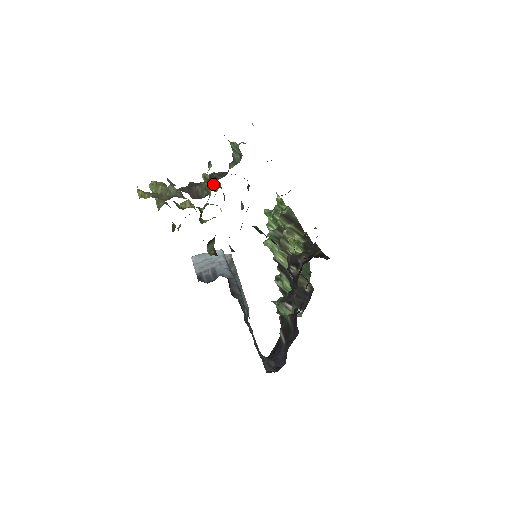
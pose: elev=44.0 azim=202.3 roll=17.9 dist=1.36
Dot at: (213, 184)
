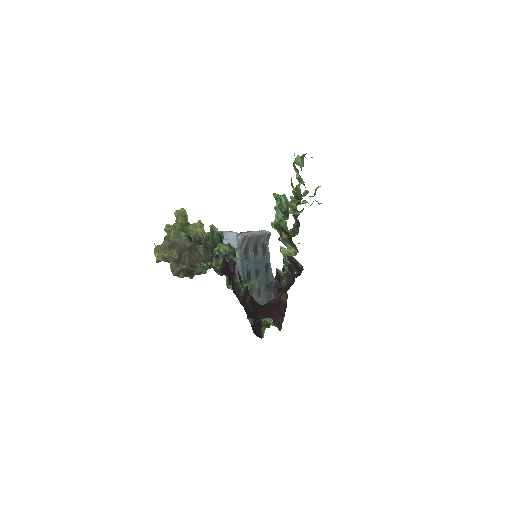
Dot at: (204, 265)
